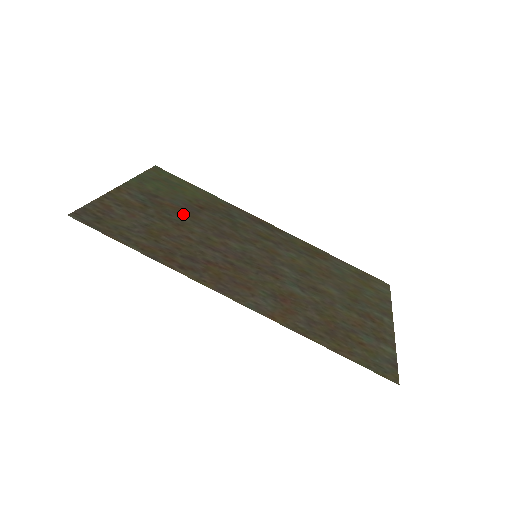
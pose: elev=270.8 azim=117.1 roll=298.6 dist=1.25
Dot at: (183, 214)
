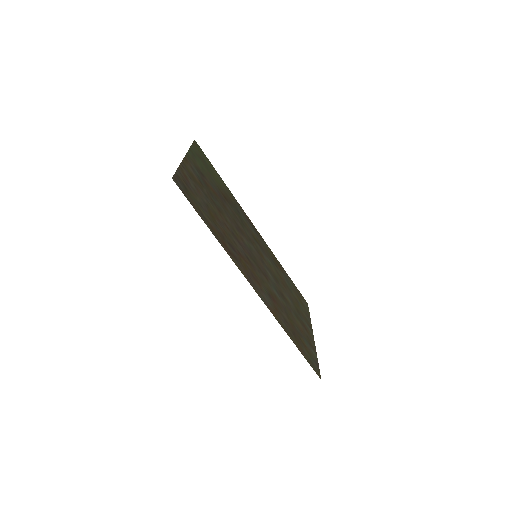
Dot at: (219, 201)
